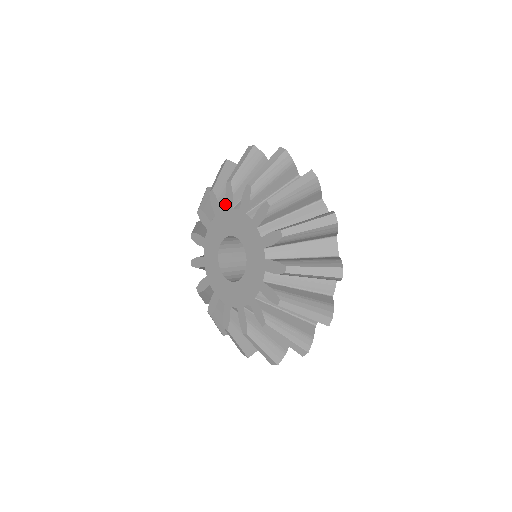
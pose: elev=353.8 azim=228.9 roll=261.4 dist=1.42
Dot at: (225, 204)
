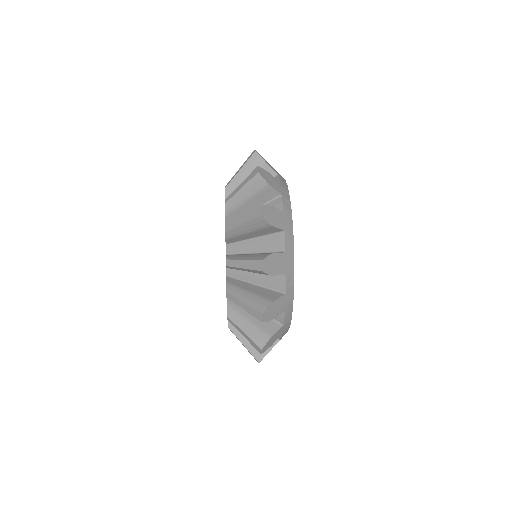
Dot at: occluded
